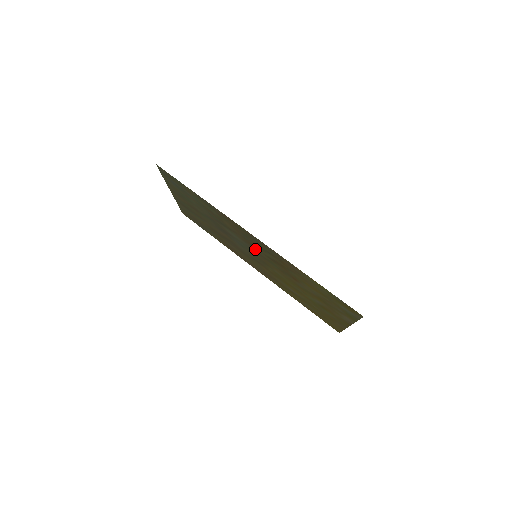
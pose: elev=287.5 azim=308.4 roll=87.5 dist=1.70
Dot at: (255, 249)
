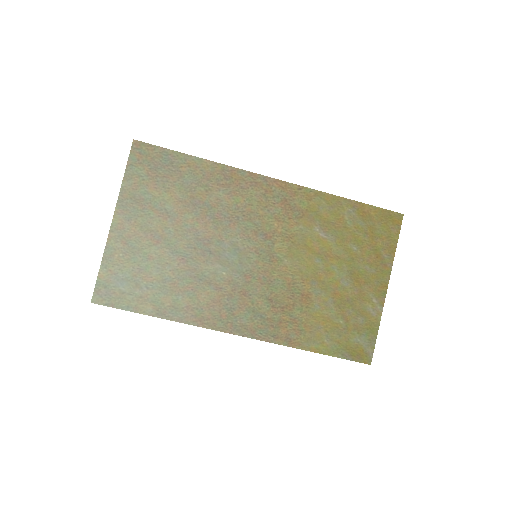
Dot at: (248, 286)
